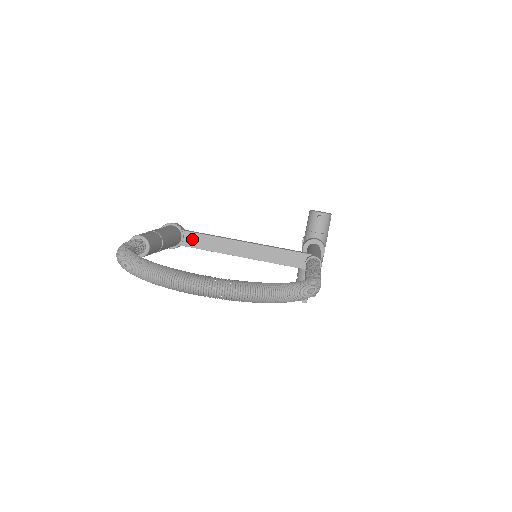
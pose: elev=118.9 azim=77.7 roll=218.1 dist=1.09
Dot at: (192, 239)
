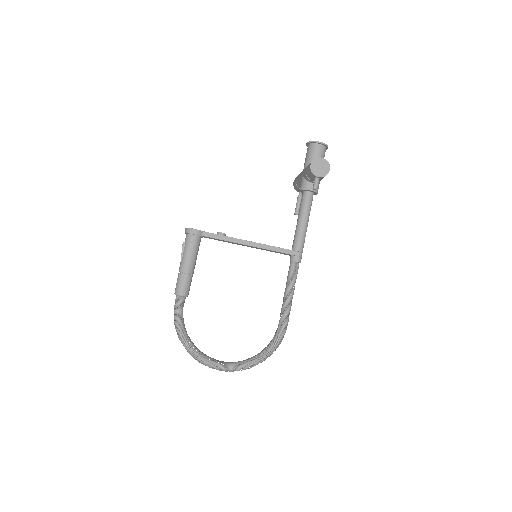
Dot at: (210, 238)
